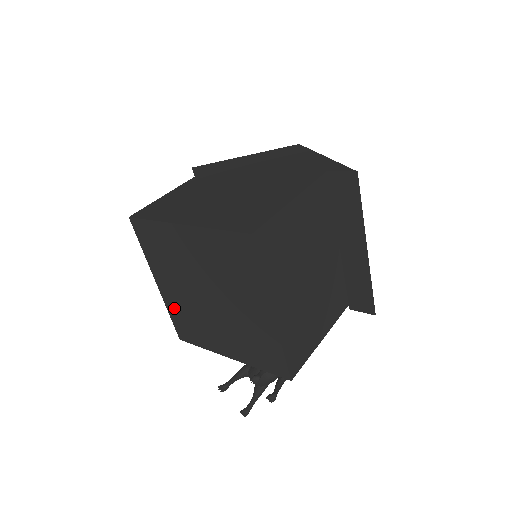
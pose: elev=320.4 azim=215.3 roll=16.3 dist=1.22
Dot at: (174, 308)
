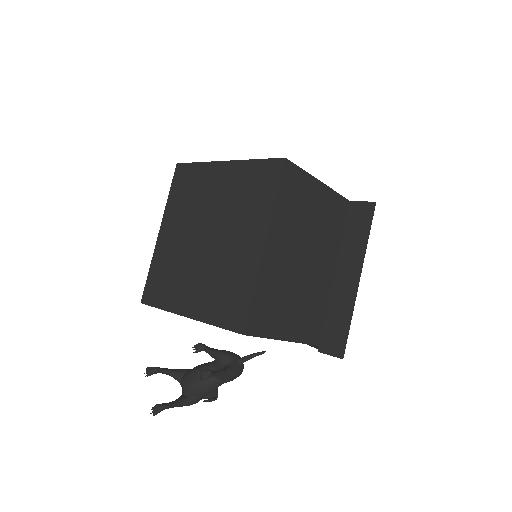
Dot at: (160, 260)
